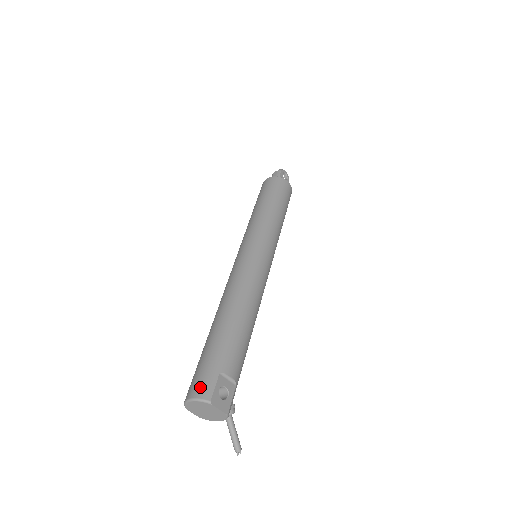
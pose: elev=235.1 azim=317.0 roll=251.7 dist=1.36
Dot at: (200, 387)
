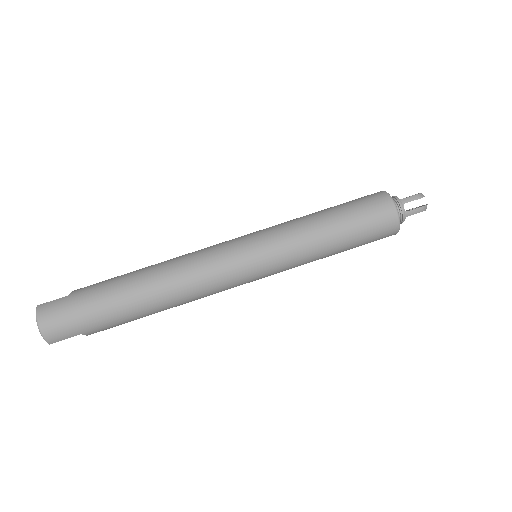
Dot at: (54, 331)
